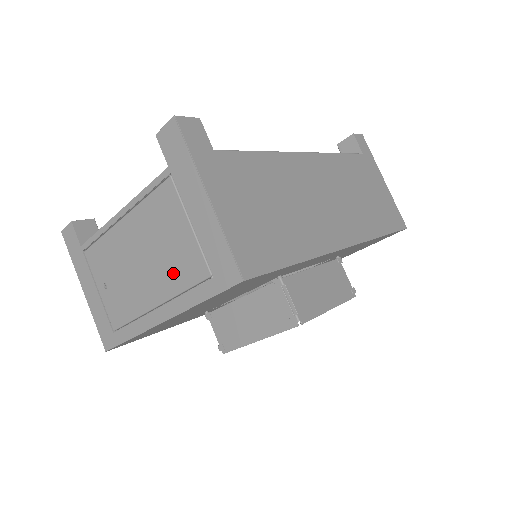
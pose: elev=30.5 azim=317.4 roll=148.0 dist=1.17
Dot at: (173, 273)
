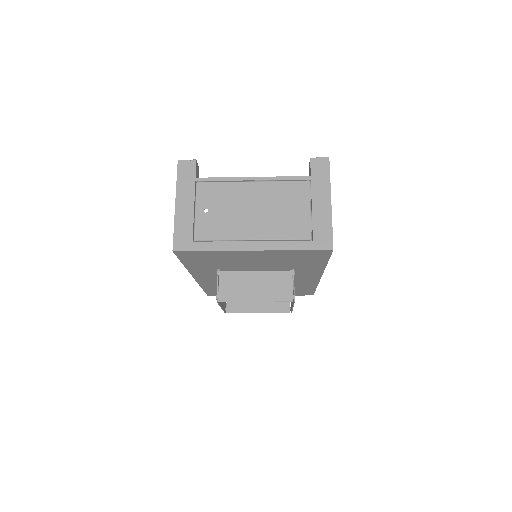
Dot at: (281, 227)
